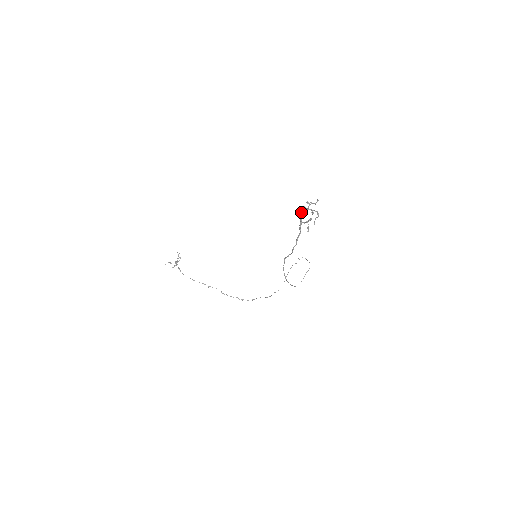
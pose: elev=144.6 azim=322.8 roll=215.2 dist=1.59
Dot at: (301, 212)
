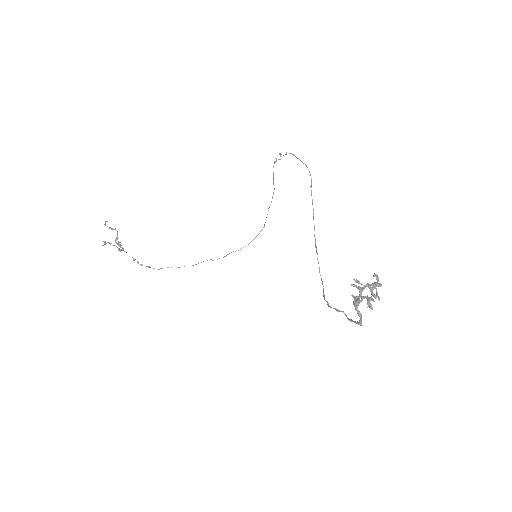
Dot at: (352, 296)
